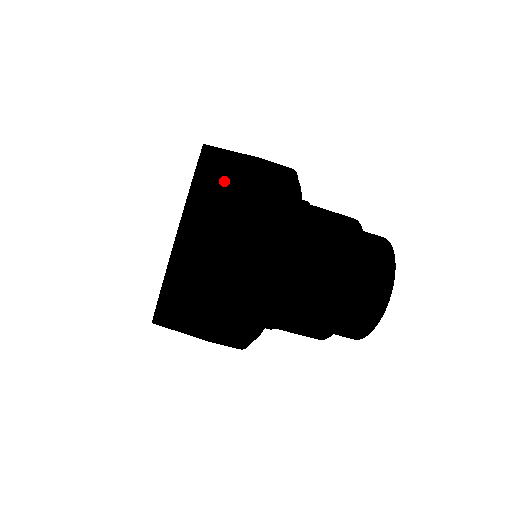
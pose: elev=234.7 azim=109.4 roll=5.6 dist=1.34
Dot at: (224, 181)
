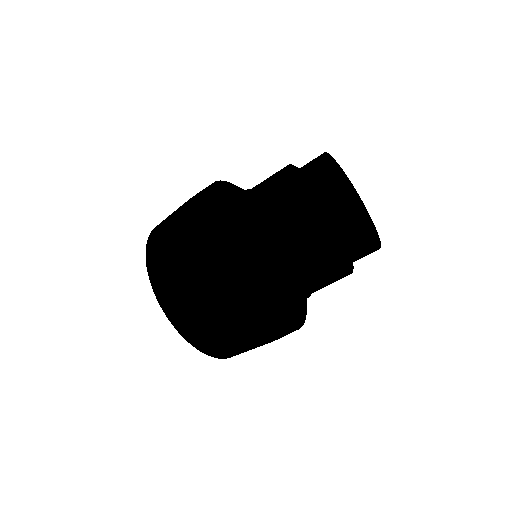
Dot at: (161, 232)
